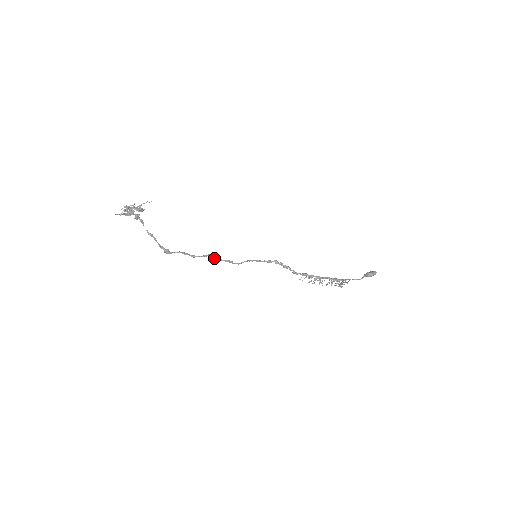
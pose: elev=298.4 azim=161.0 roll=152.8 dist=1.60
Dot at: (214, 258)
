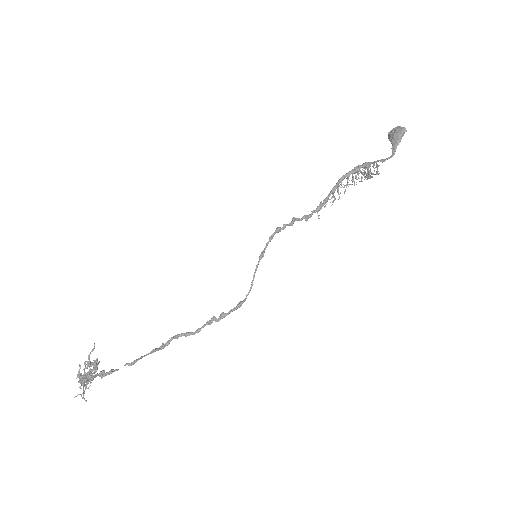
Dot at: occluded
